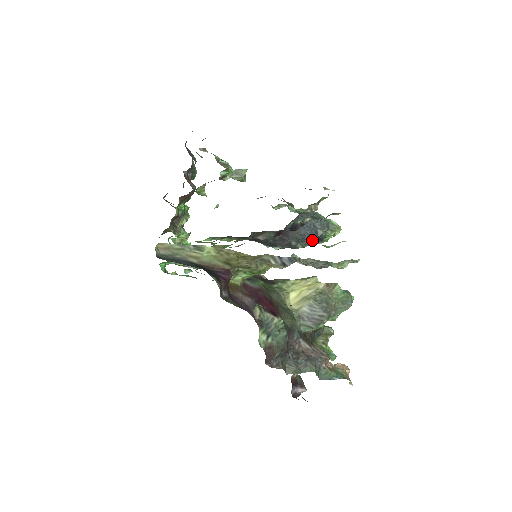
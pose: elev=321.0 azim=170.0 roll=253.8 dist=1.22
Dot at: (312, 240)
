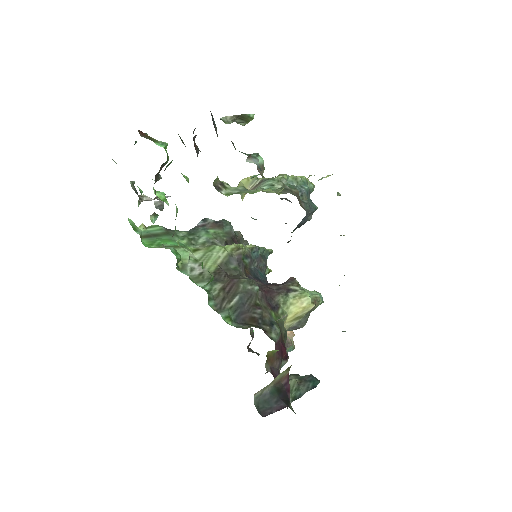
Dot at: (300, 226)
